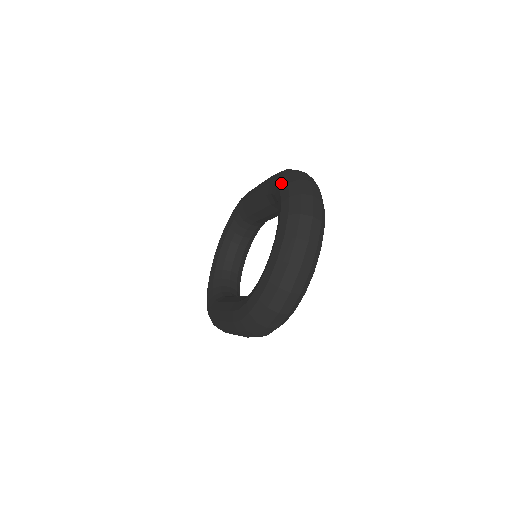
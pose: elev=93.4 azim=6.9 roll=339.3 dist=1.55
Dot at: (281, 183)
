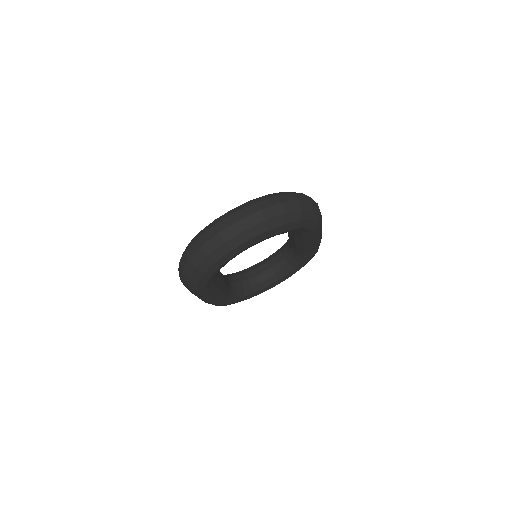
Dot at: occluded
